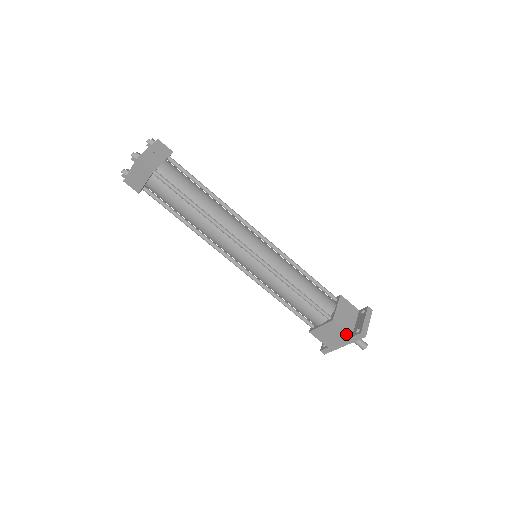
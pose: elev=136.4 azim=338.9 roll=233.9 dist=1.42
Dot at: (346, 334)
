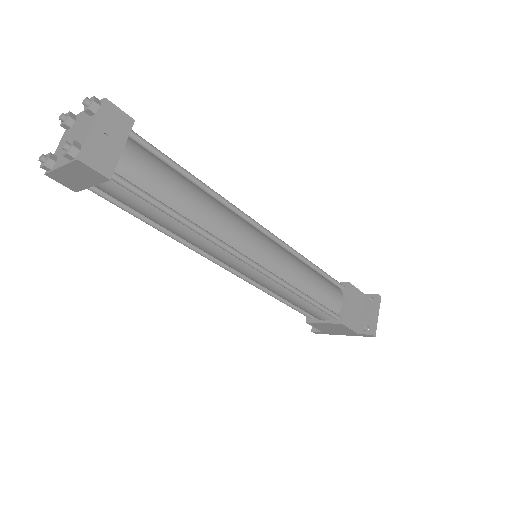
Dot at: (352, 332)
